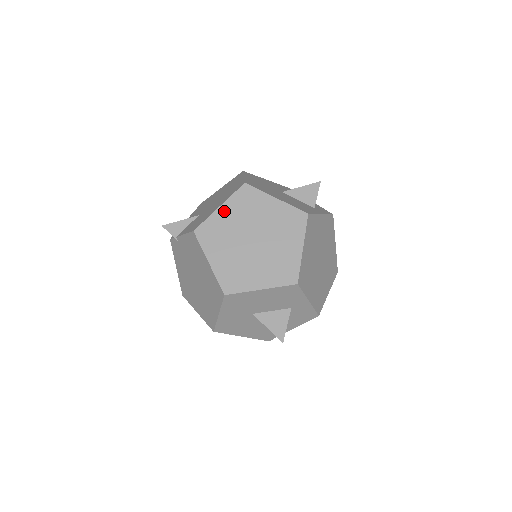
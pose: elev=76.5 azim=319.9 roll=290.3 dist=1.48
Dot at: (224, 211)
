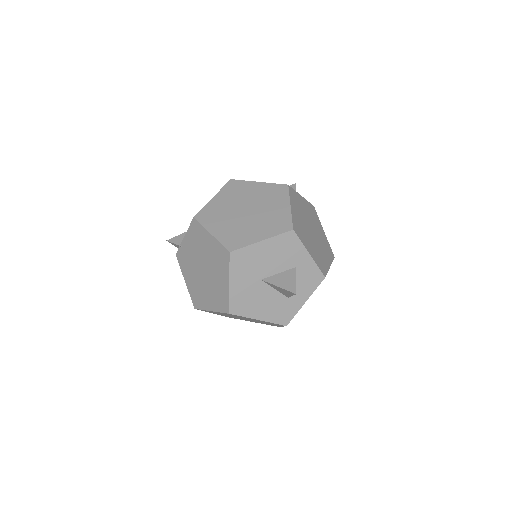
Dot at: (217, 199)
